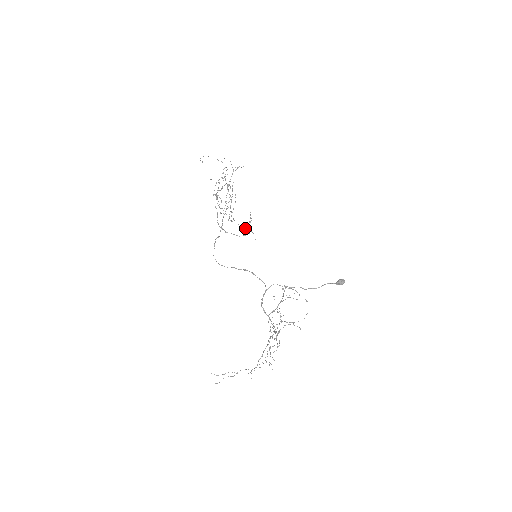
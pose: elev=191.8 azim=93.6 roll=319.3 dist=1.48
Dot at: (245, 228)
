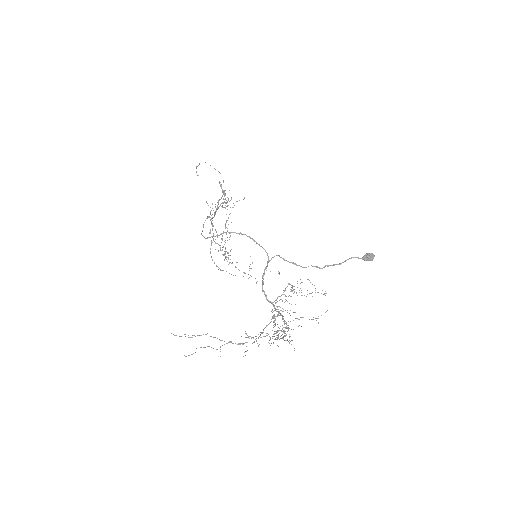
Dot at: (244, 272)
